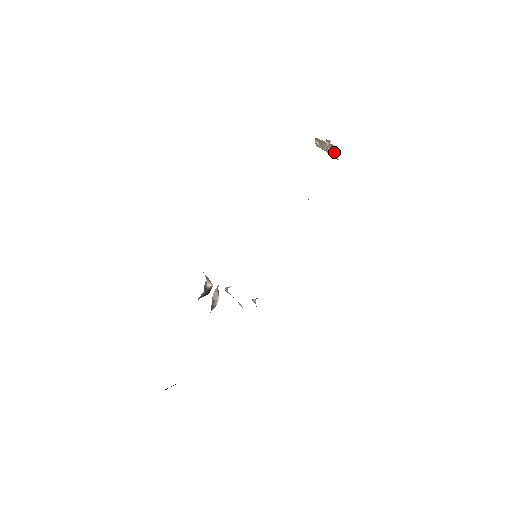
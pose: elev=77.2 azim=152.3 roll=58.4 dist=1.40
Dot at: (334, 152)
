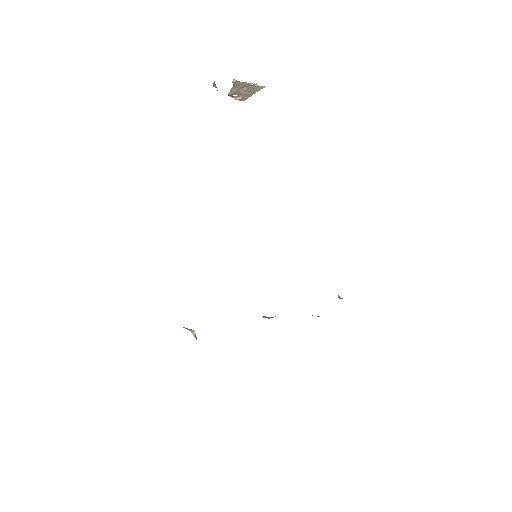
Dot at: (252, 86)
